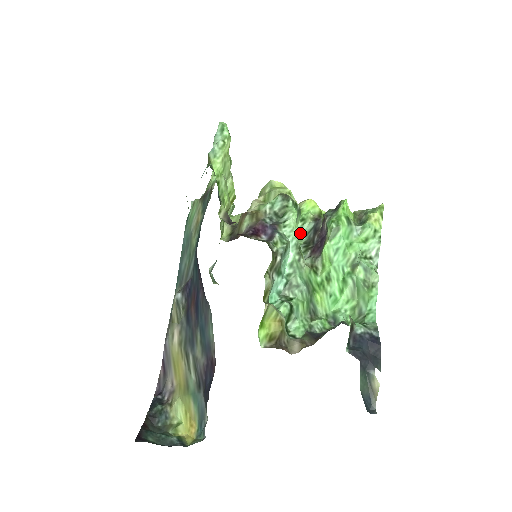
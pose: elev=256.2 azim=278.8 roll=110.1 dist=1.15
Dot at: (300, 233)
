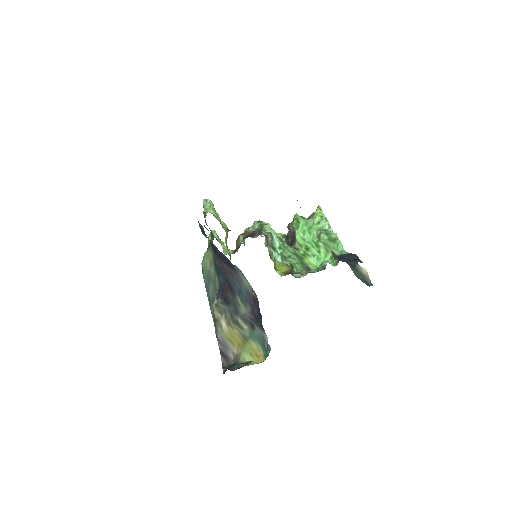
Dot at: occluded
